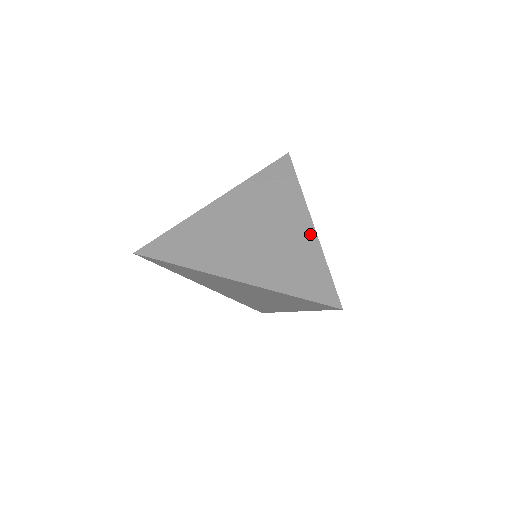
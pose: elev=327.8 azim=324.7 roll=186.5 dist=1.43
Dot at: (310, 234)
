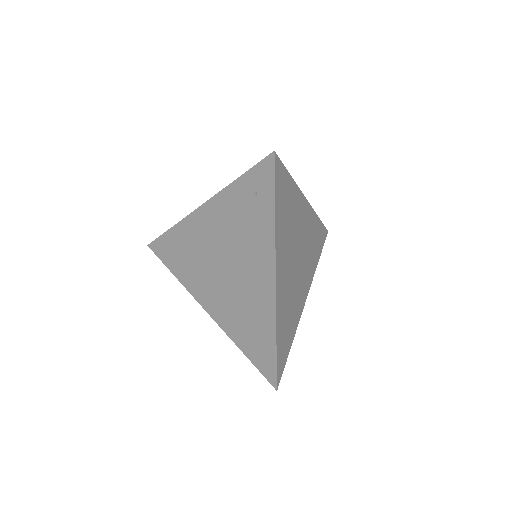
Dot at: (270, 298)
